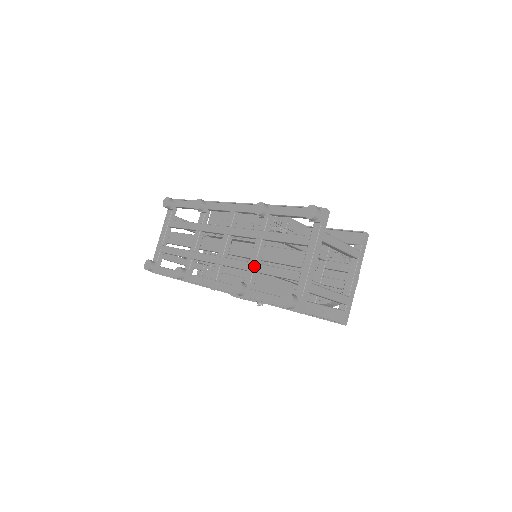
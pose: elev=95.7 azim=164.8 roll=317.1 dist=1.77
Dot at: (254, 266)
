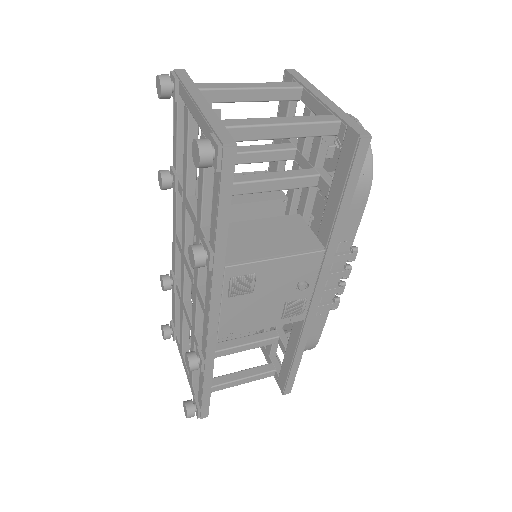
Dot at: (197, 222)
